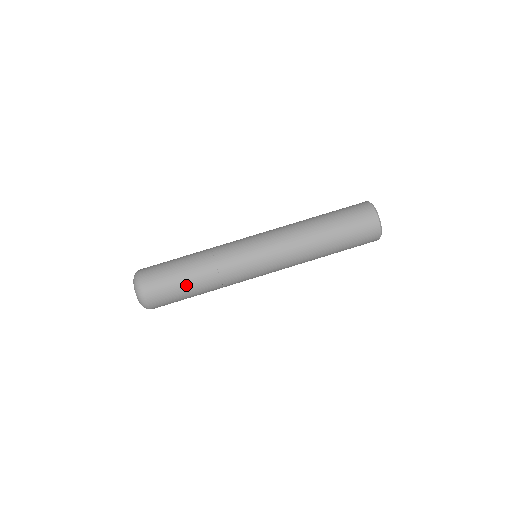
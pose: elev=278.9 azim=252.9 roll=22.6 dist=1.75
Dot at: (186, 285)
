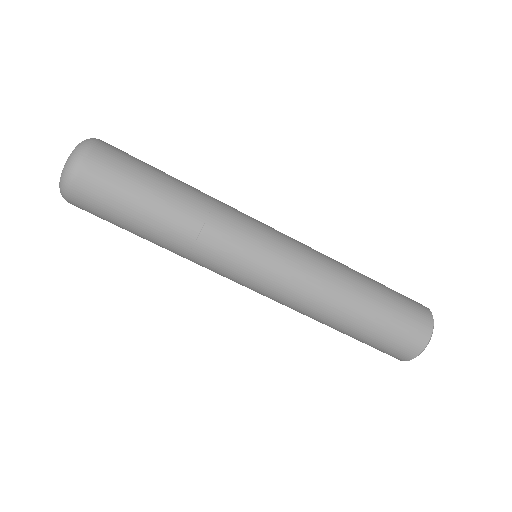
Dot at: occluded
